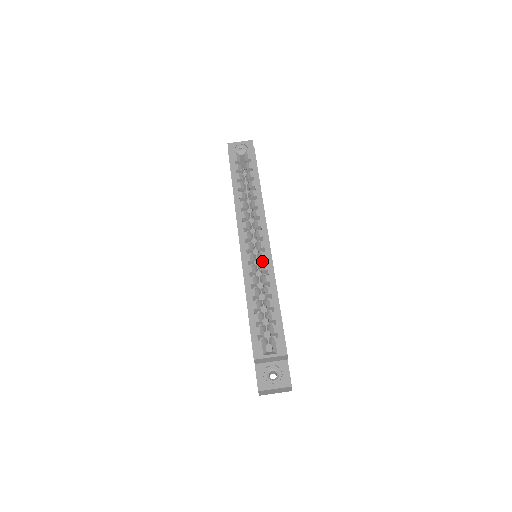
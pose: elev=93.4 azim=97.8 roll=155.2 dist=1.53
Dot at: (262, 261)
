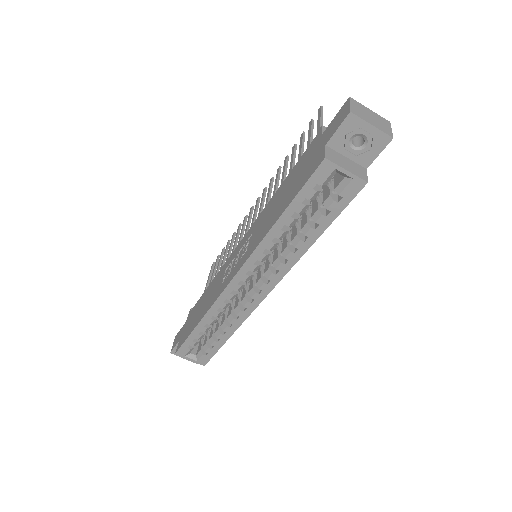
Dot at: (243, 301)
